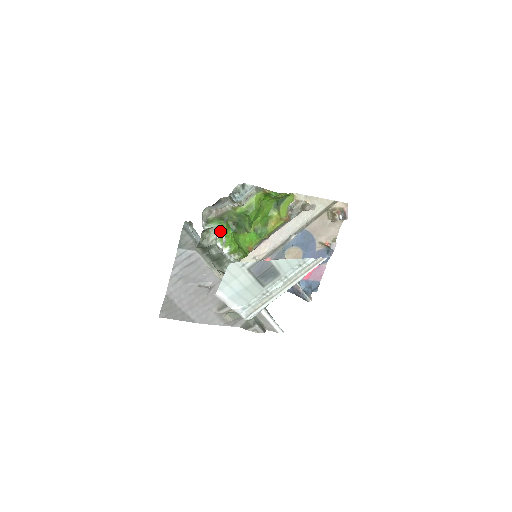
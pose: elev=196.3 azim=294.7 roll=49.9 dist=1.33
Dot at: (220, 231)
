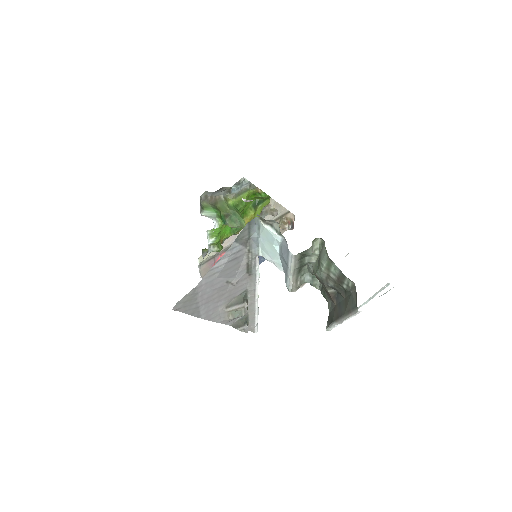
Dot at: (219, 221)
